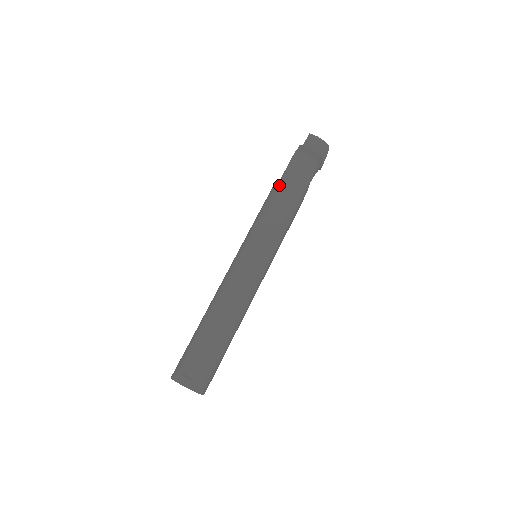
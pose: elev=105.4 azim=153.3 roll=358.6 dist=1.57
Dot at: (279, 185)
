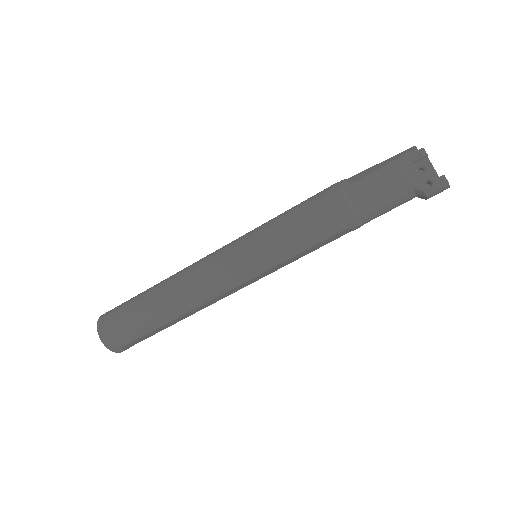
Dot at: (352, 223)
